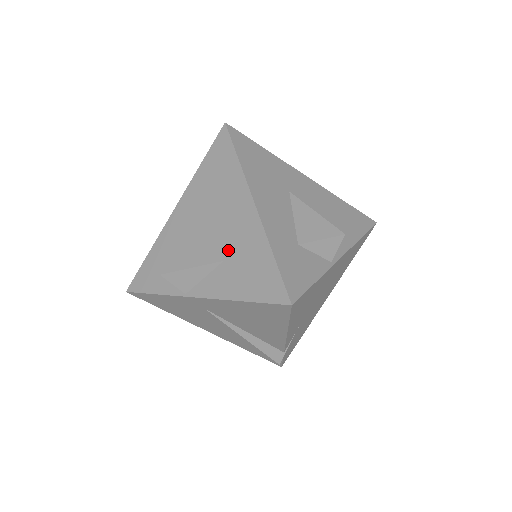
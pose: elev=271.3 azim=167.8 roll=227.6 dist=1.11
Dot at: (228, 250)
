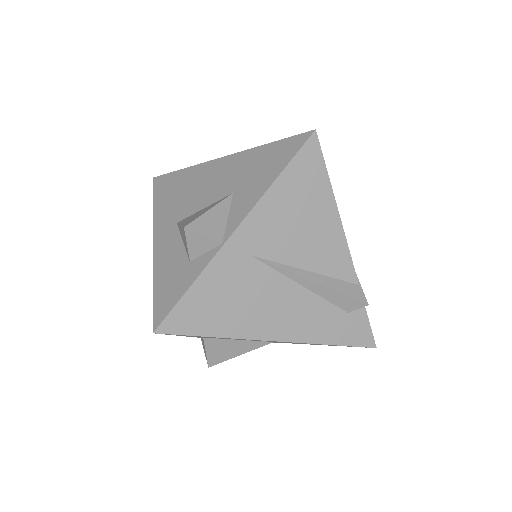
Dot at: (230, 186)
